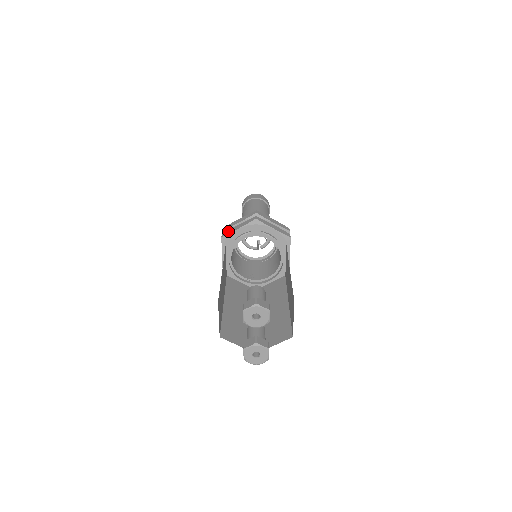
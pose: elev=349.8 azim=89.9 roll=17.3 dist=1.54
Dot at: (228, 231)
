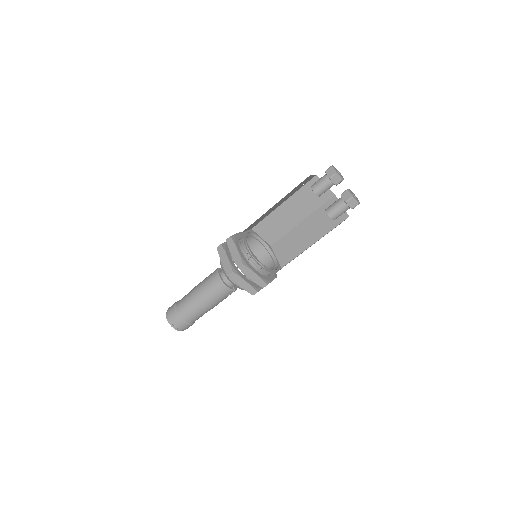
Dot at: occluded
